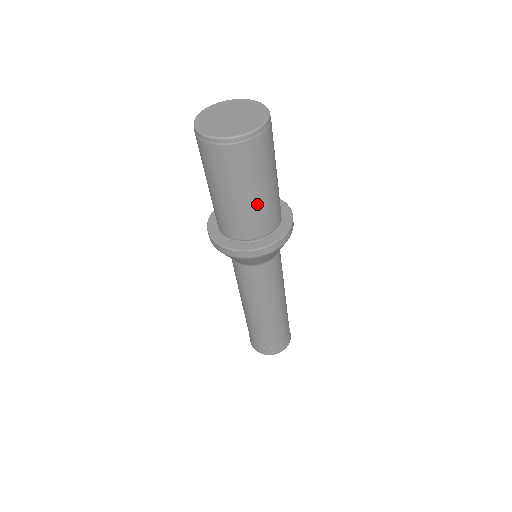
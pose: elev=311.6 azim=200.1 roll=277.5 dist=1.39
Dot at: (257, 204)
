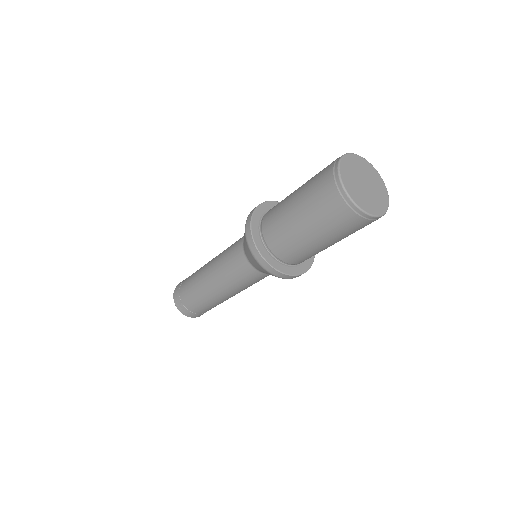
Dot at: occluded
